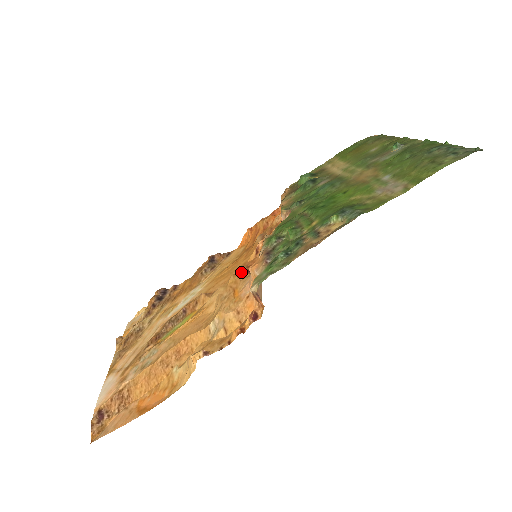
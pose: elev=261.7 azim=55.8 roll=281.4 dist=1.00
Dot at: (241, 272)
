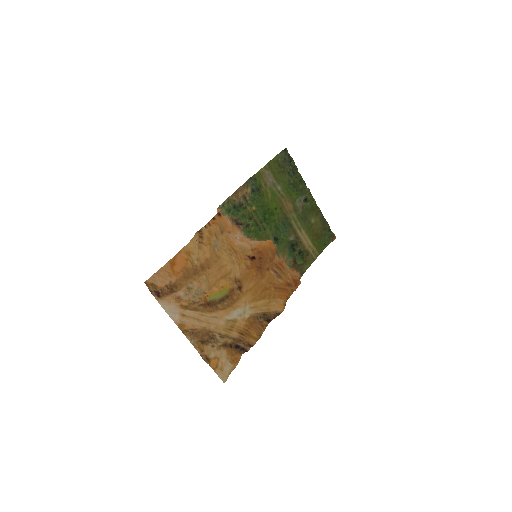
Dot at: (248, 261)
